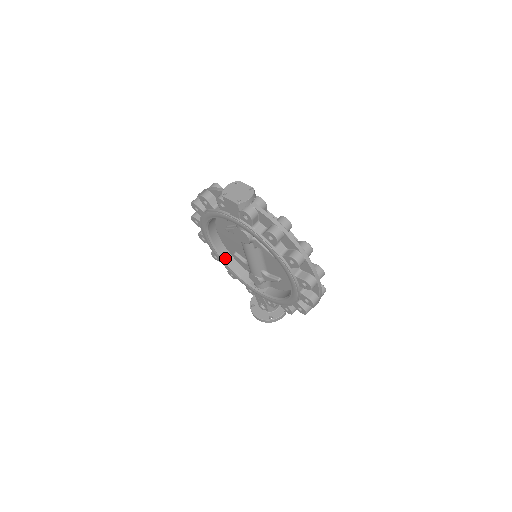
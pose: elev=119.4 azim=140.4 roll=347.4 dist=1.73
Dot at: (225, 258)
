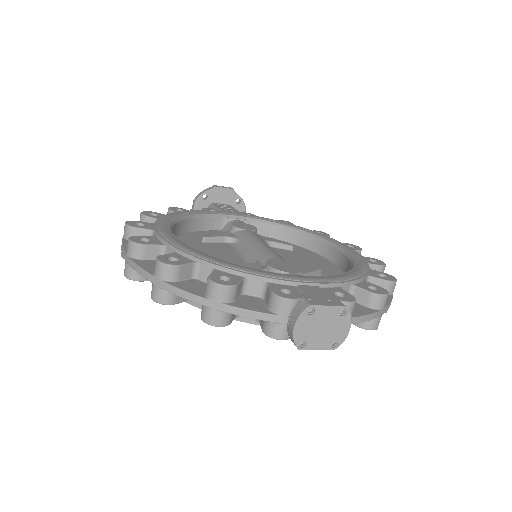
Dot at: occluded
